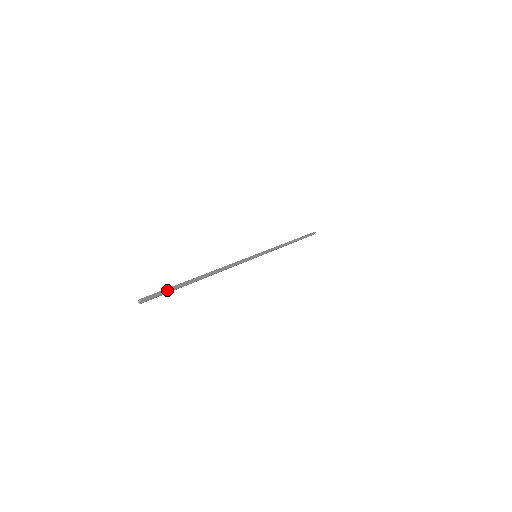
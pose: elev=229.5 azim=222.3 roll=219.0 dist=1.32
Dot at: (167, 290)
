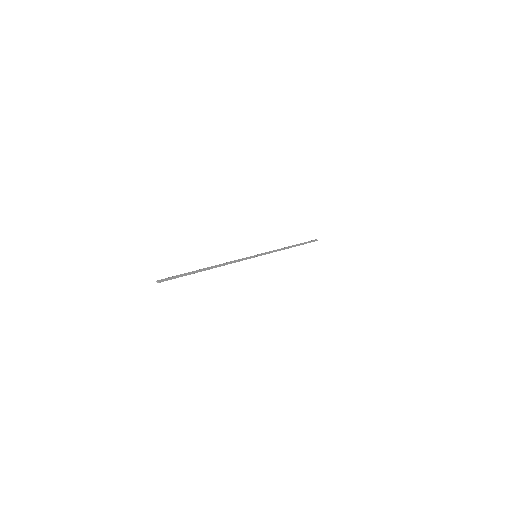
Dot at: (179, 276)
